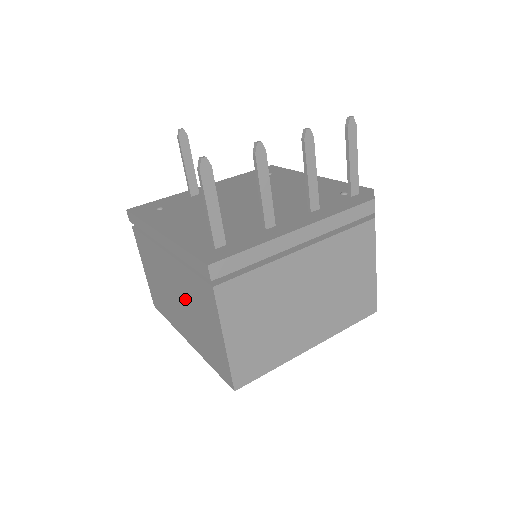
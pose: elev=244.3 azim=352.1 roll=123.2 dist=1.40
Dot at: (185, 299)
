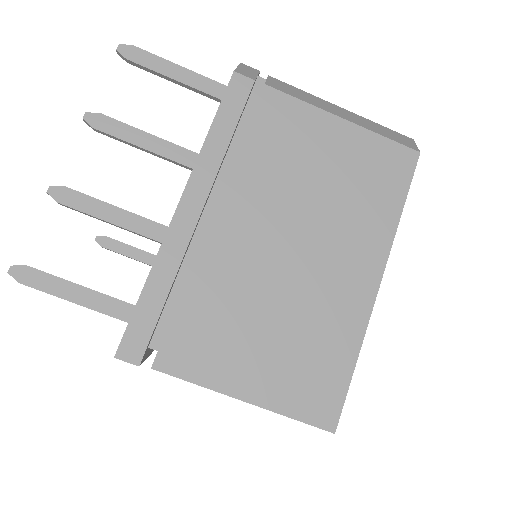
Dot at: occluded
